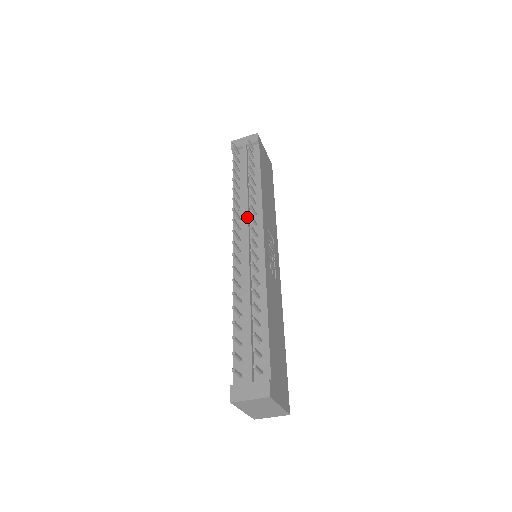
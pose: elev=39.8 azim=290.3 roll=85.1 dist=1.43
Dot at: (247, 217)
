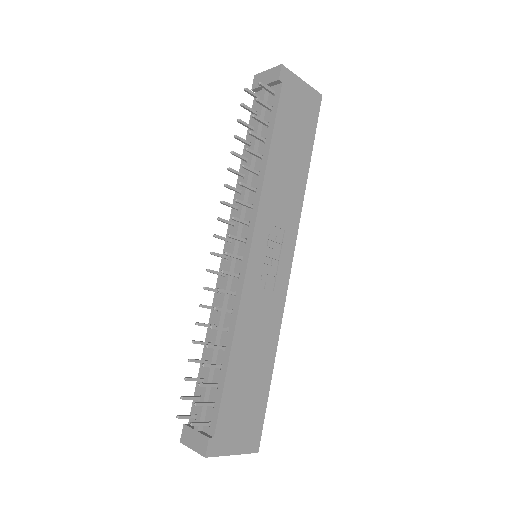
Dot at: (240, 211)
